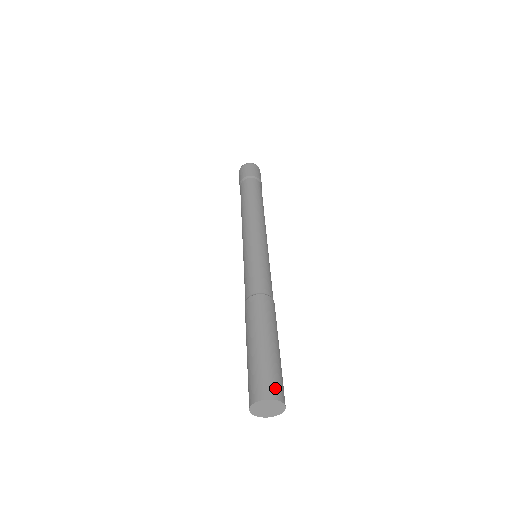
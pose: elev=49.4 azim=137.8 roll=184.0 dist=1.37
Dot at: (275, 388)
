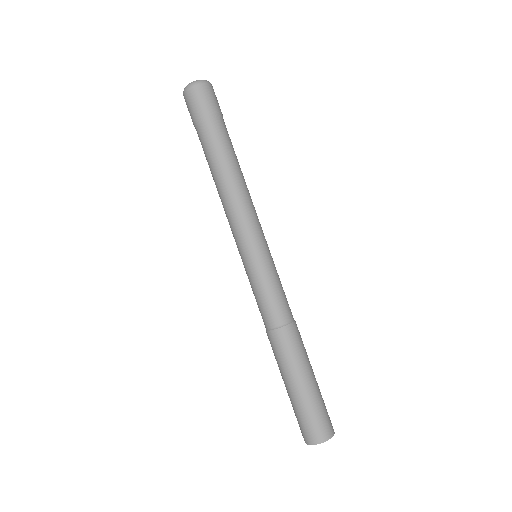
Dot at: (329, 426)
